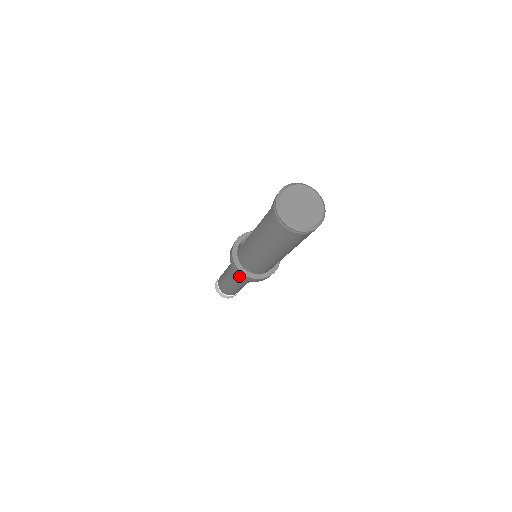
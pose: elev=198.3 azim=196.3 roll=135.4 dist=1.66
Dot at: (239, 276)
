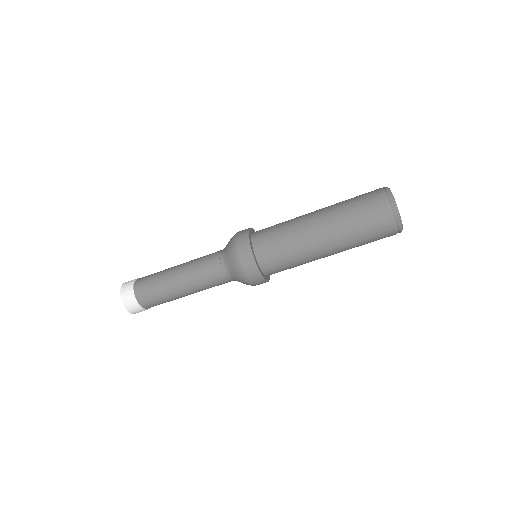
Dot at: (235, 241)
